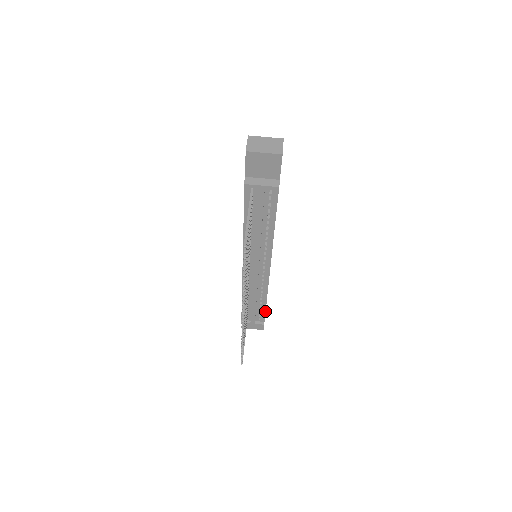
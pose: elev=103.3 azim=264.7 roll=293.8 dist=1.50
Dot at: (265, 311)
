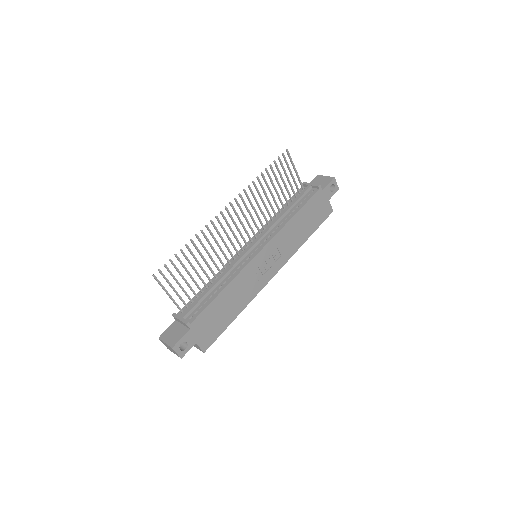
Dot at: (207, 306)
